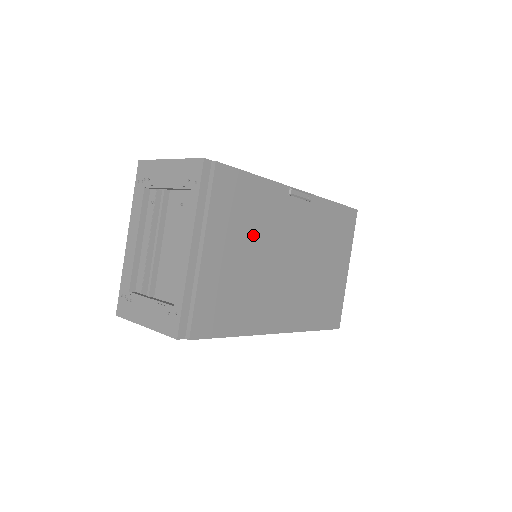
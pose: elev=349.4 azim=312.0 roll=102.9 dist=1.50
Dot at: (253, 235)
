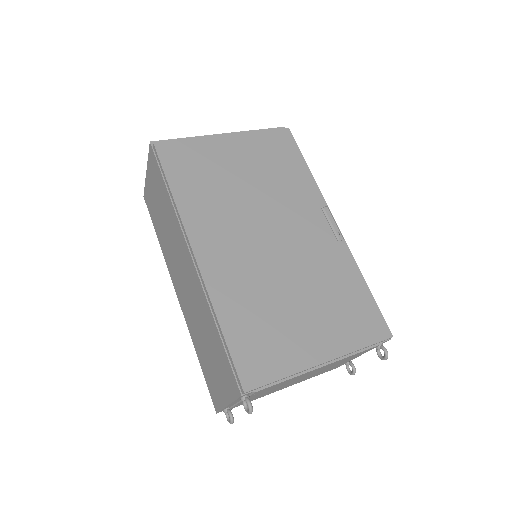
Dot at: (265, 180)
